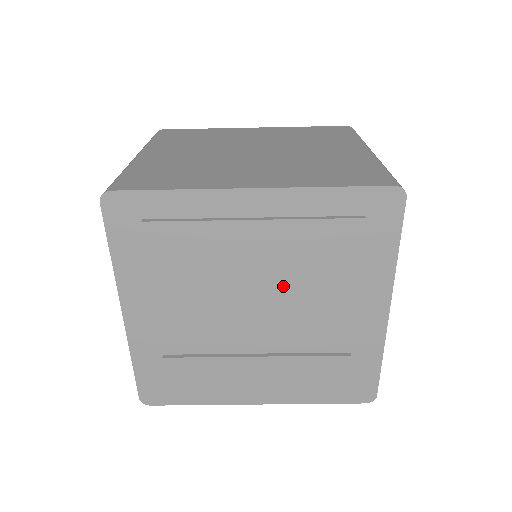
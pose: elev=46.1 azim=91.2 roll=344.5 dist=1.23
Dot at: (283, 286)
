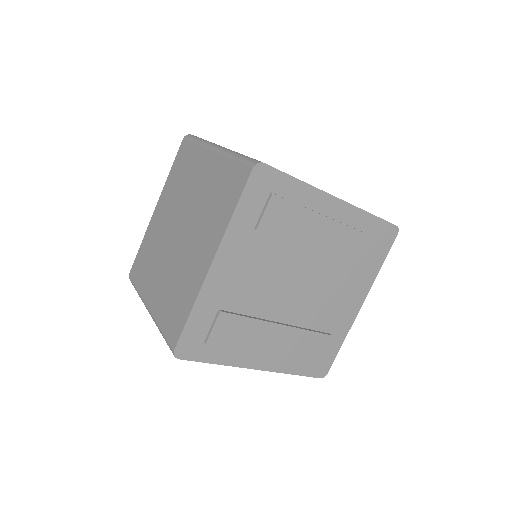
Dot at: (320, 272)
